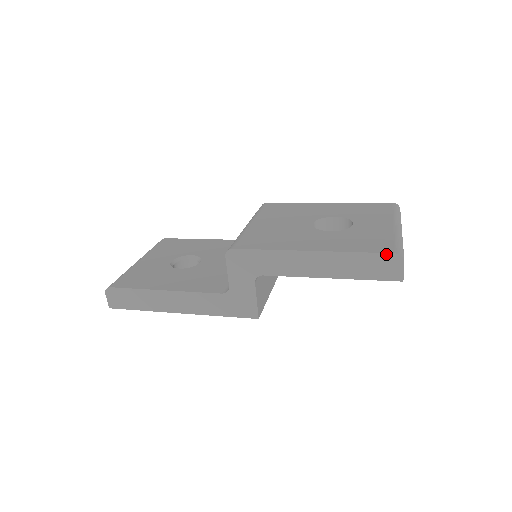
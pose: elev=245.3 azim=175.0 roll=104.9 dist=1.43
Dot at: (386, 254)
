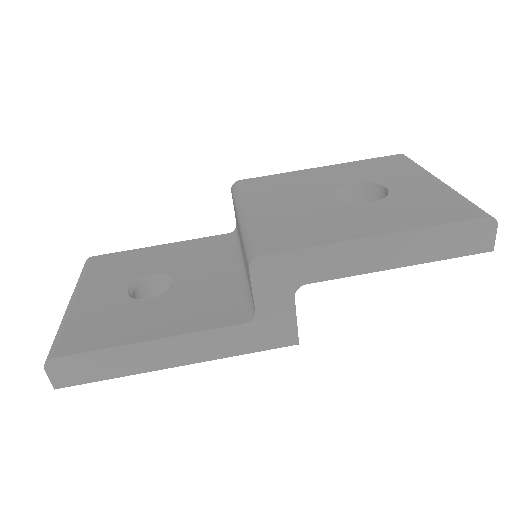
Dot at: (476, 220)
